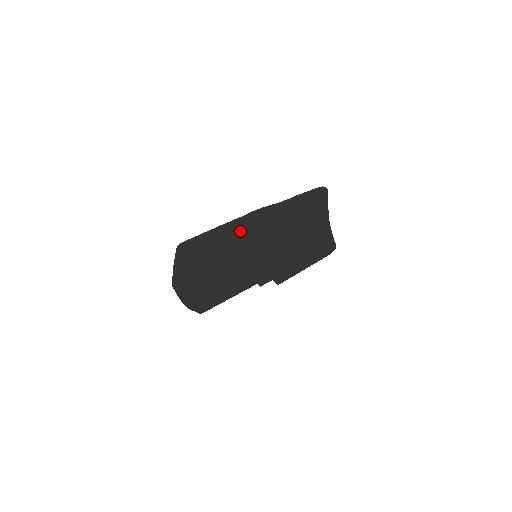
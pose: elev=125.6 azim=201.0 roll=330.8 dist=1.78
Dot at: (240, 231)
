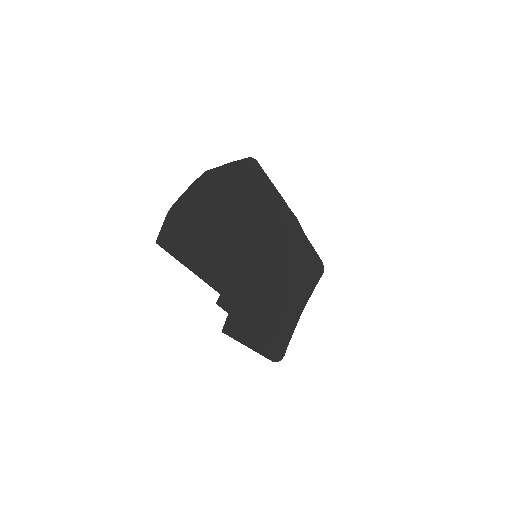
Dot at: (276, 215)
